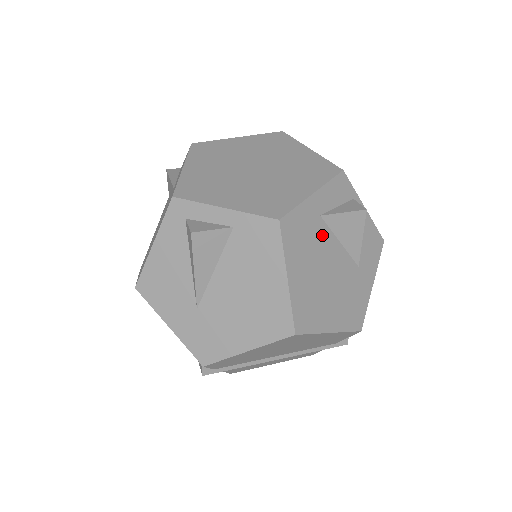
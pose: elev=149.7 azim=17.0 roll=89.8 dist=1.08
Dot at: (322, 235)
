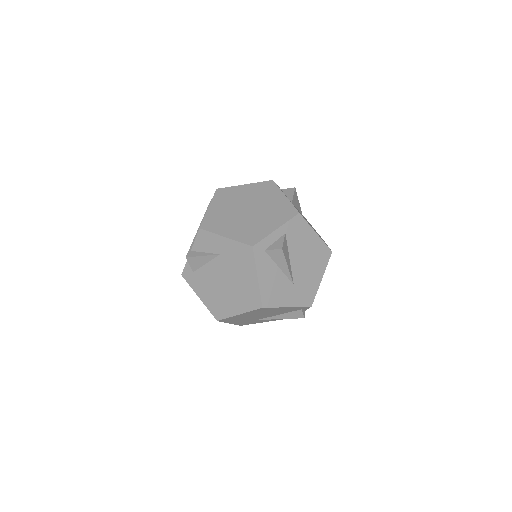
Dot at: occluded
